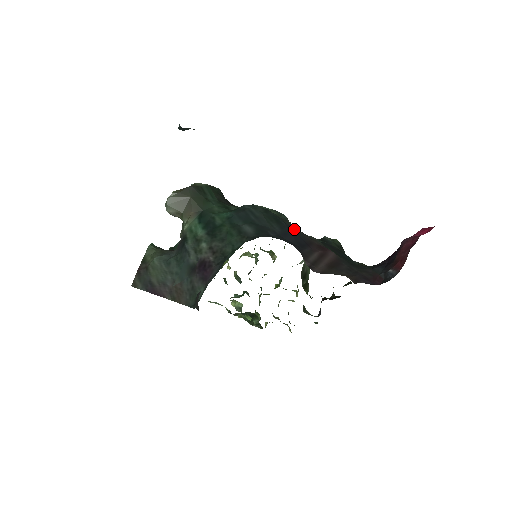
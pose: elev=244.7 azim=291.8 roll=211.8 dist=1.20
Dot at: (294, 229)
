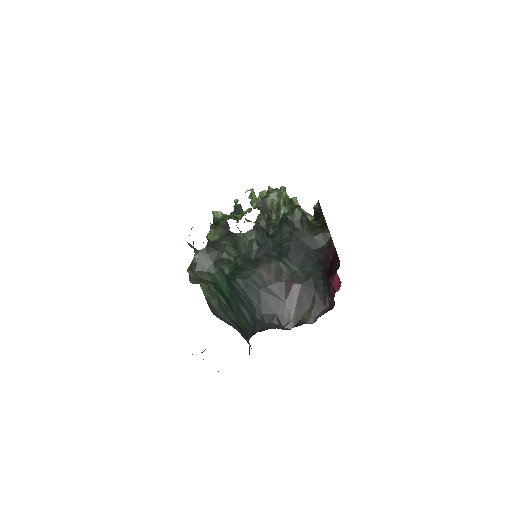
Dot at: (267, 285)
